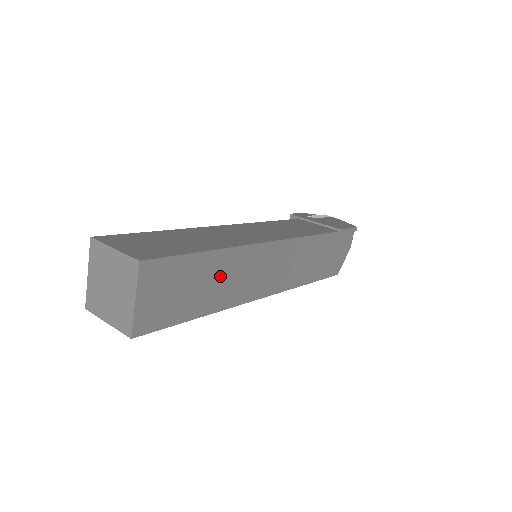
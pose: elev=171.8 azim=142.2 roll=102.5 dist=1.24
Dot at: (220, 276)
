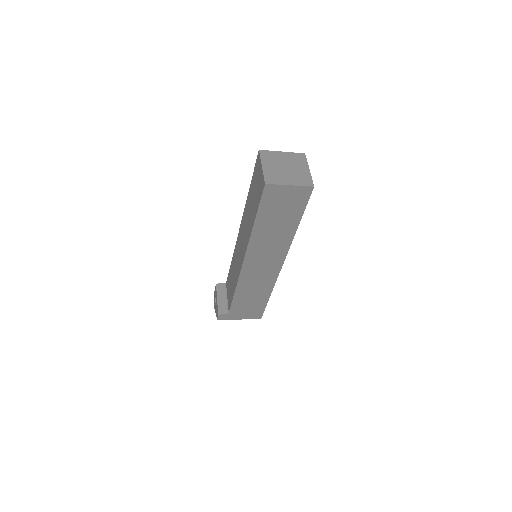
Dot at: occluded
